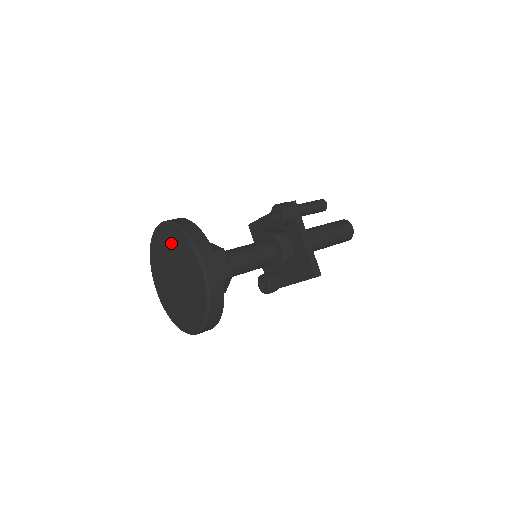
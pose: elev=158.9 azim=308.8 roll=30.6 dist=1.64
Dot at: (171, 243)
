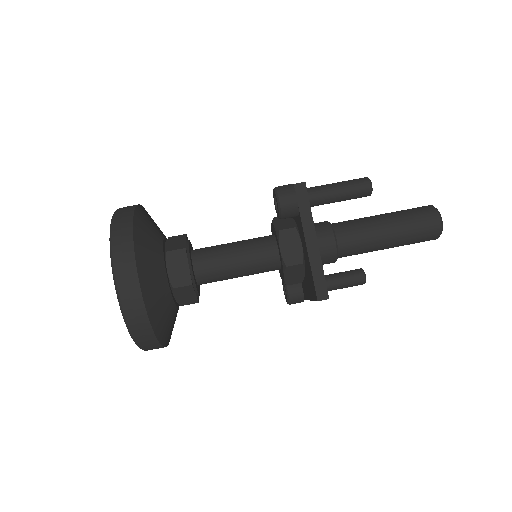
Dot at: occluded
